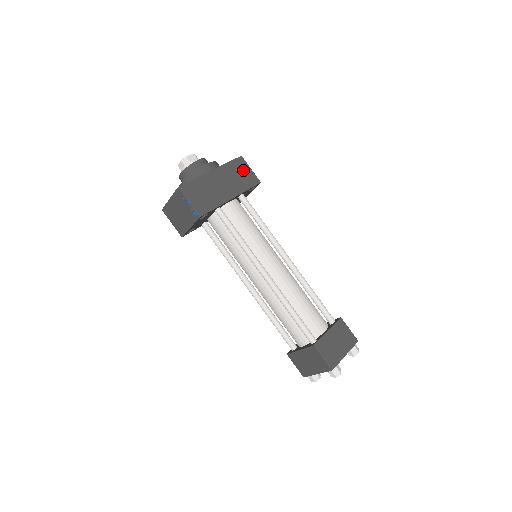
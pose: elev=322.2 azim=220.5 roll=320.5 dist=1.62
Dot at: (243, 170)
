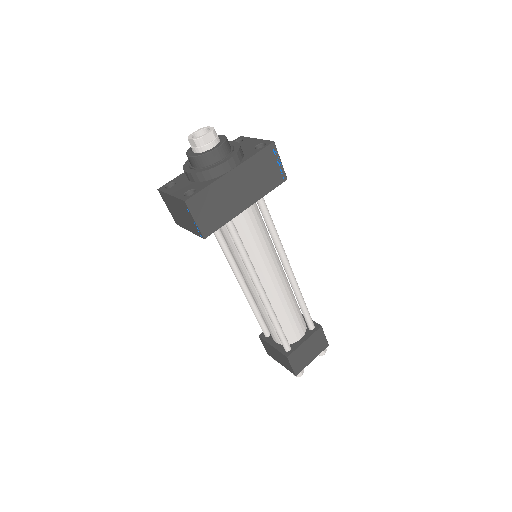
Dot at: (270, 164)
